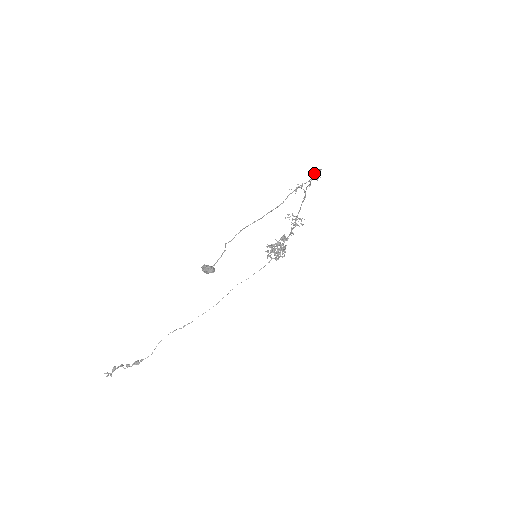
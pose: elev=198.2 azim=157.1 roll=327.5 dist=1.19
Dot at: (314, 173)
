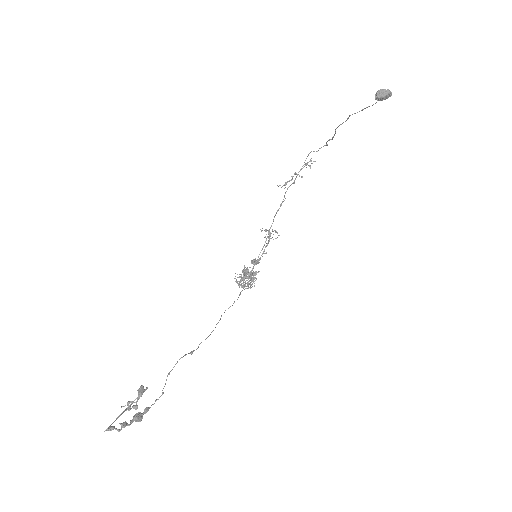
Dot at: occluded
